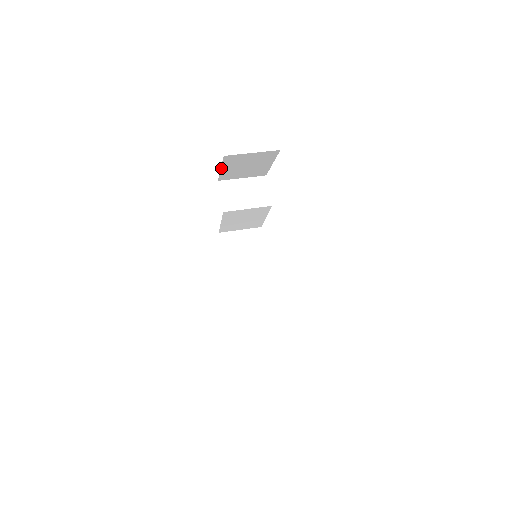
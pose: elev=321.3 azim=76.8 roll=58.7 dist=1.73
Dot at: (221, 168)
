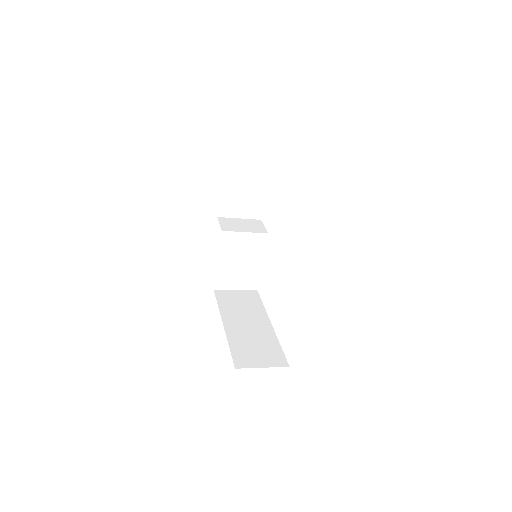
Dot at: (222, 186)
